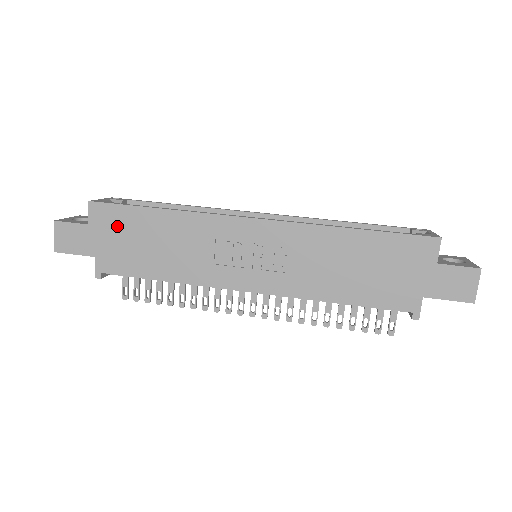
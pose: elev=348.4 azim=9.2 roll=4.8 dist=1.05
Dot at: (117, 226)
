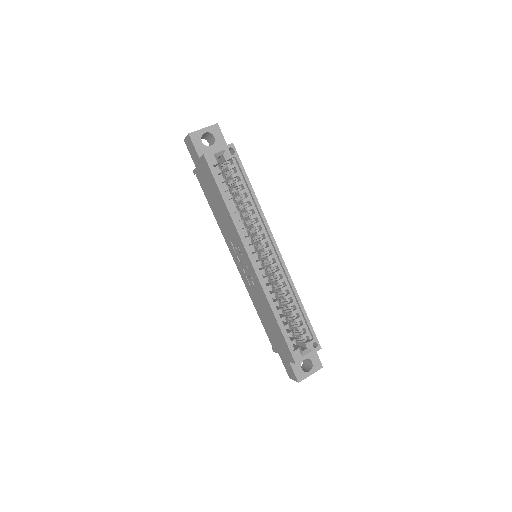
Dot at: (208, 177)
